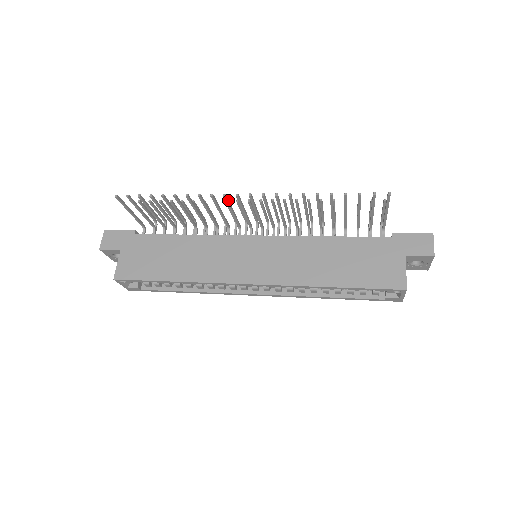
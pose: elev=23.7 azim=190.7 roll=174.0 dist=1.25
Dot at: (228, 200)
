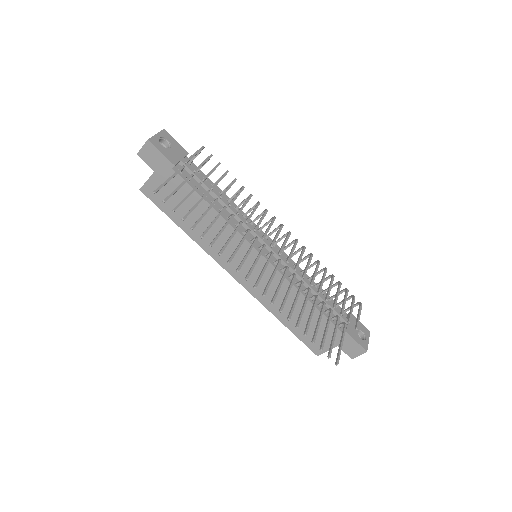
Dot at: occluded
